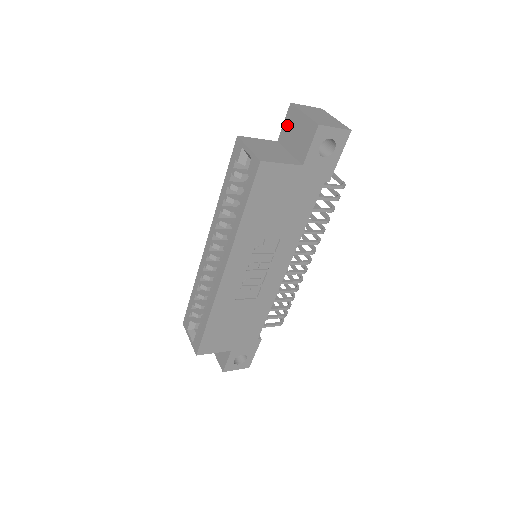
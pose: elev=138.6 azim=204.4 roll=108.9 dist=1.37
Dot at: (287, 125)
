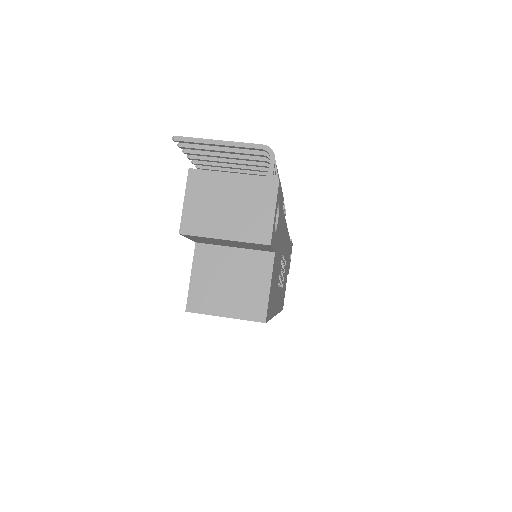
Dot at: occluded
